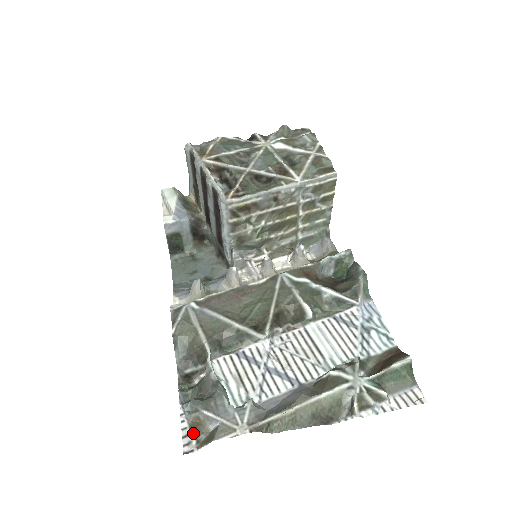
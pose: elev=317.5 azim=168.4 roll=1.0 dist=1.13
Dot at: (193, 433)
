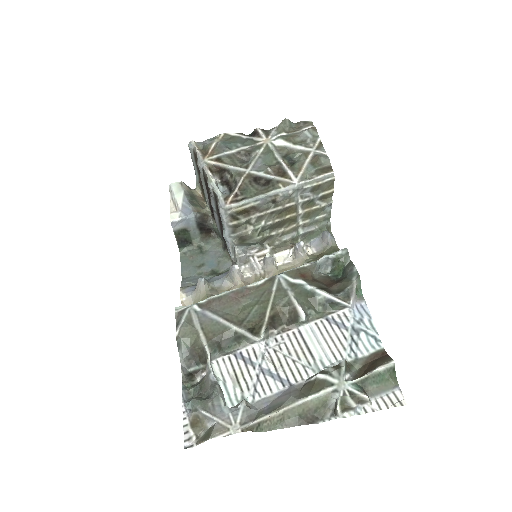
Dot at: (193, 429)
